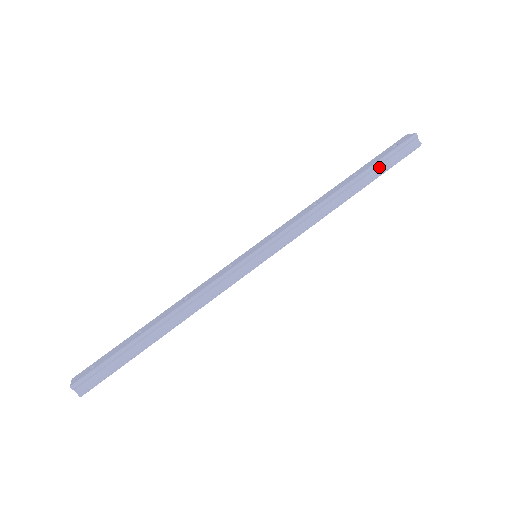
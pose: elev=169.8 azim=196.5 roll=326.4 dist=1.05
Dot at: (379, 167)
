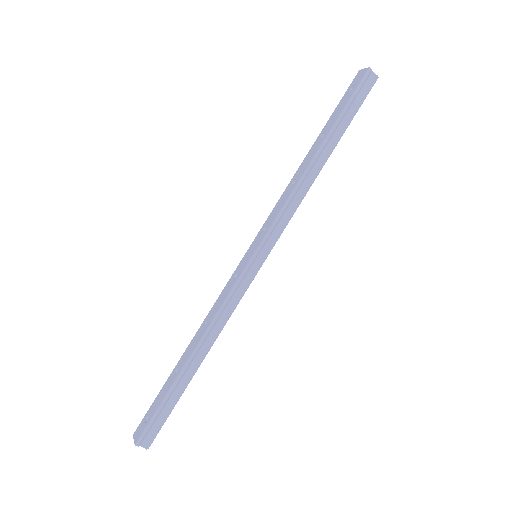
Dot at: (344, 118)
